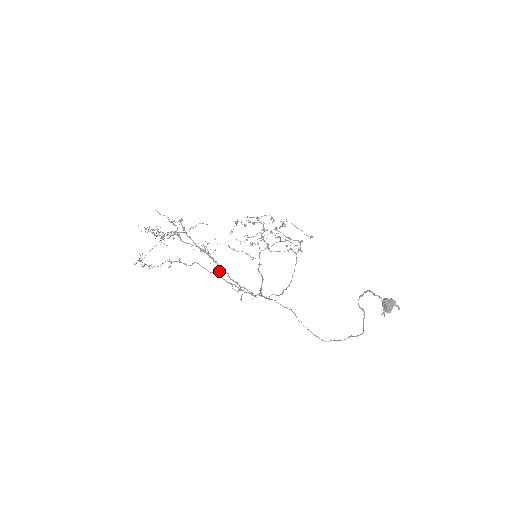
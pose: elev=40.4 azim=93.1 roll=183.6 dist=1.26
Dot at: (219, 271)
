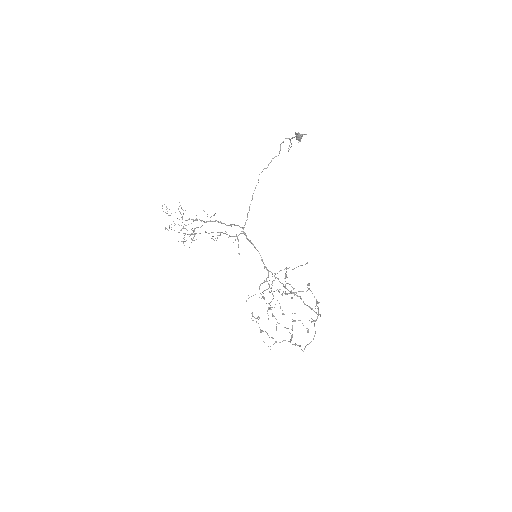
Dot at: occluded
